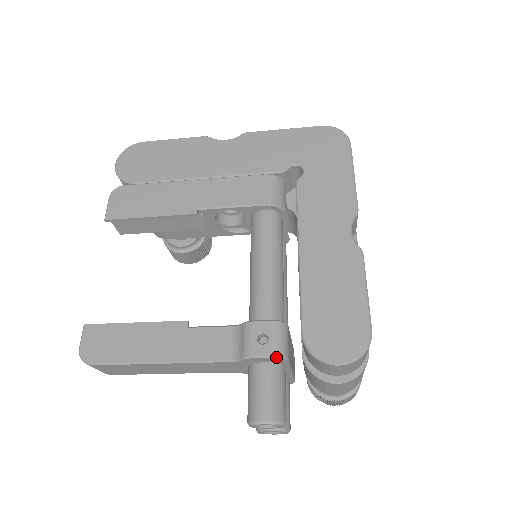
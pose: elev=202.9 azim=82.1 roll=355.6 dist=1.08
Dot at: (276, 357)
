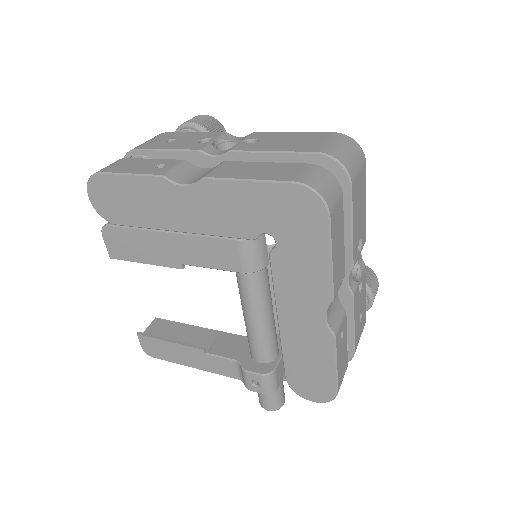
Dot at: occluded
